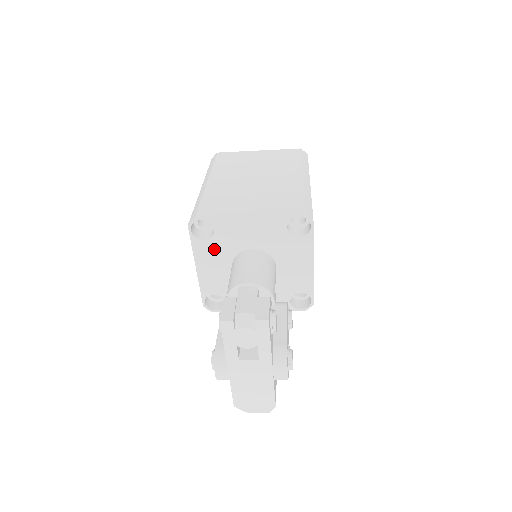
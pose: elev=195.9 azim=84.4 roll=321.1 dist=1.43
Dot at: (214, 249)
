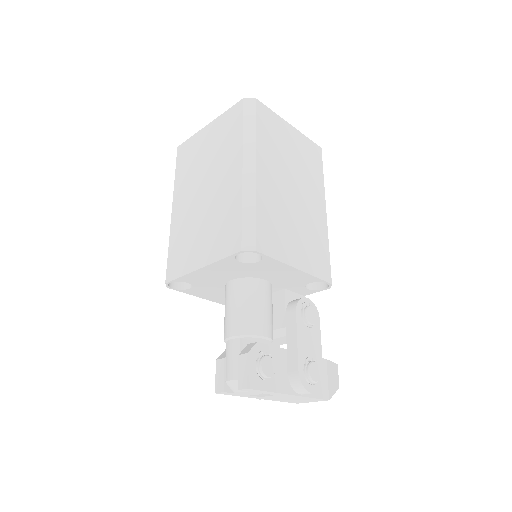
Dot at: (204, 289)
